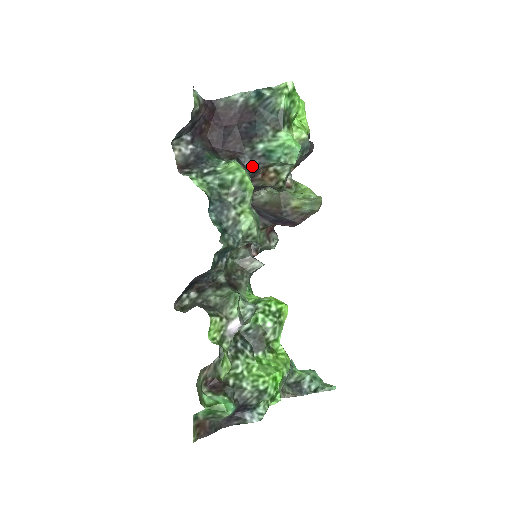
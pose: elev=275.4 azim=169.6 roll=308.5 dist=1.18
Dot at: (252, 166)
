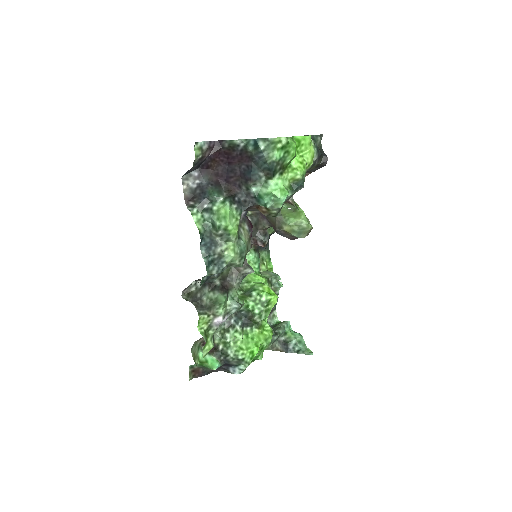
Dot at: (246, 203)
